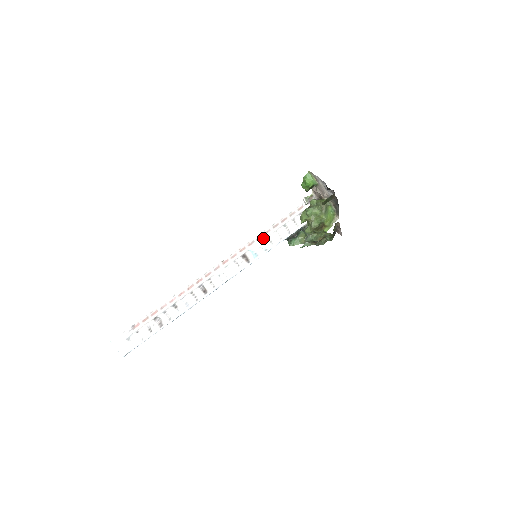
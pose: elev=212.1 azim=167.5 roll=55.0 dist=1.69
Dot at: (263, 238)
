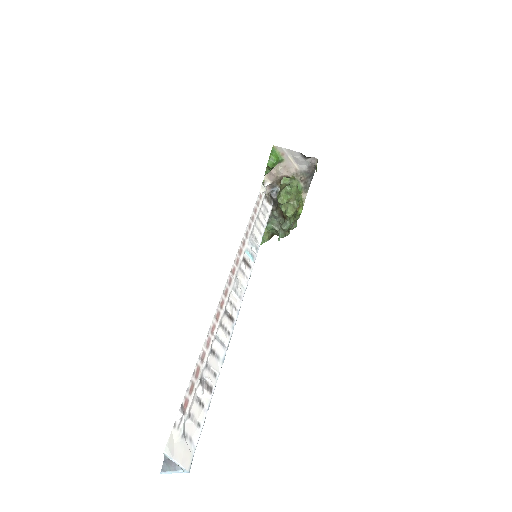
Dot at: (249, 235)
